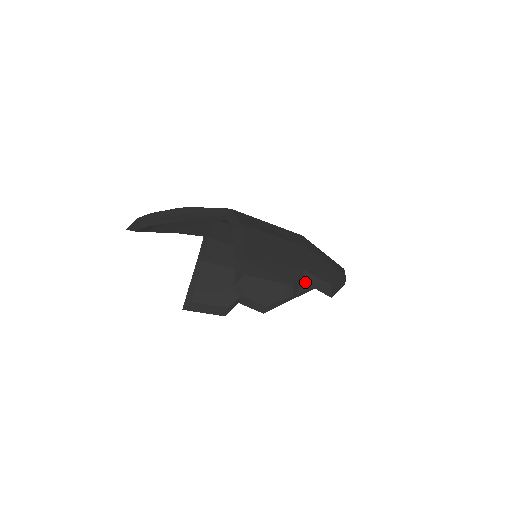
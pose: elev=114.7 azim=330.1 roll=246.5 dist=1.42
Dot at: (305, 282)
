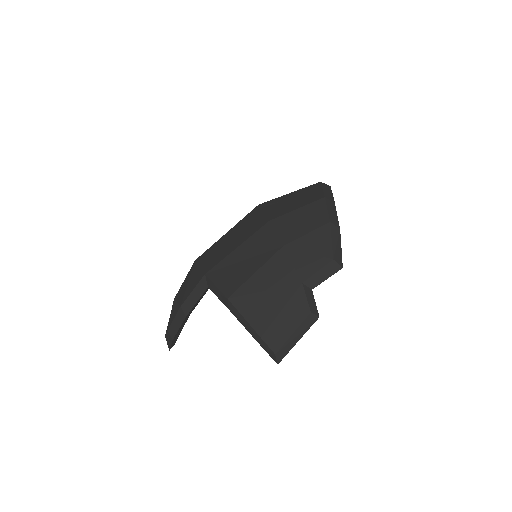
Dot at: (314, 287)
